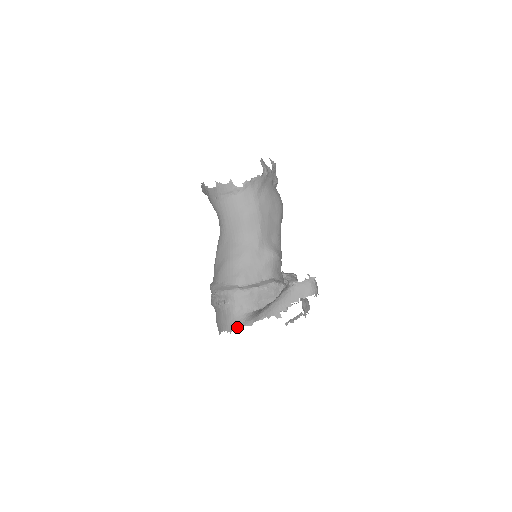
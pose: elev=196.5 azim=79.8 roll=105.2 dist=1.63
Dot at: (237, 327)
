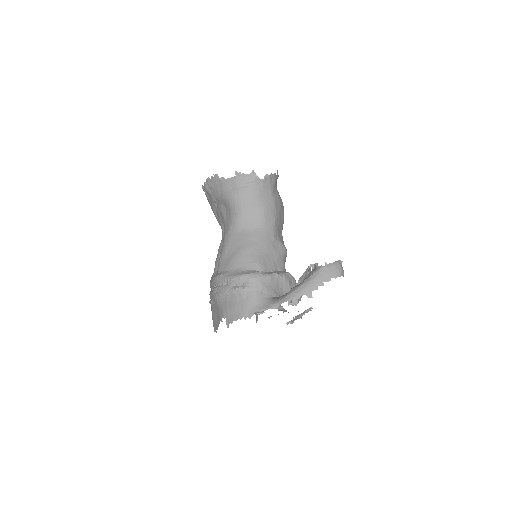
Dot at: (260, 310)
